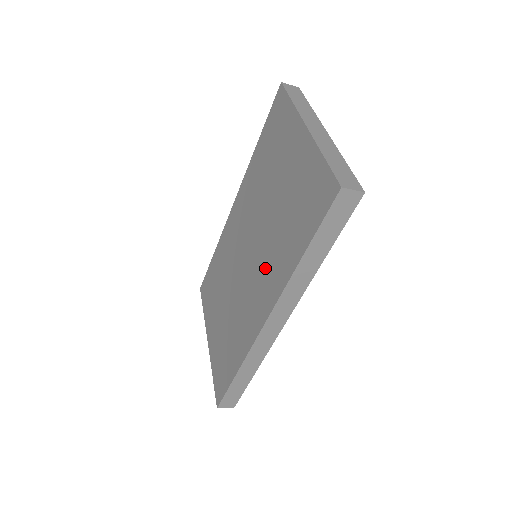
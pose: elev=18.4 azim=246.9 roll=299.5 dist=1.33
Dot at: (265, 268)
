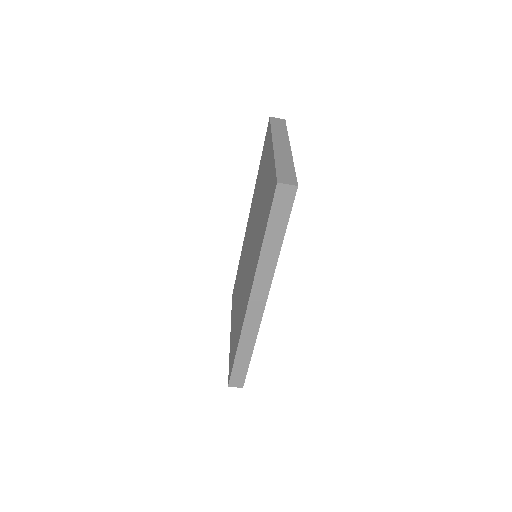
Dot at: (252, 260)
